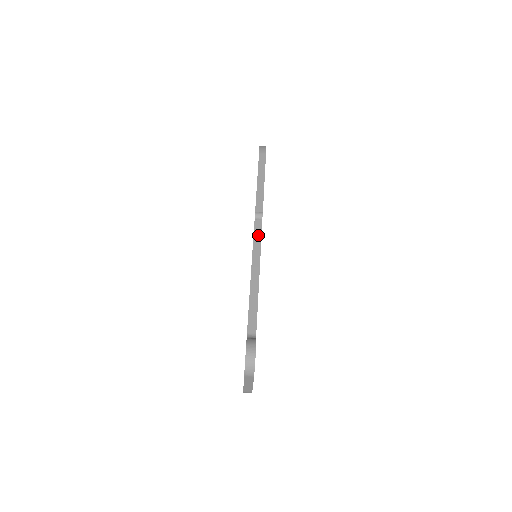
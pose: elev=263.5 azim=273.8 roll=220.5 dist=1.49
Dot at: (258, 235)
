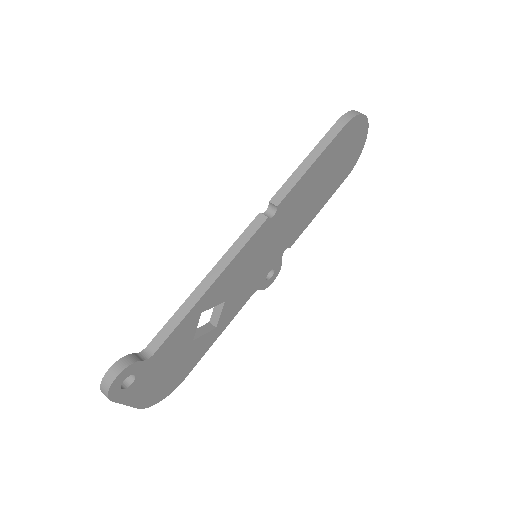
Dot at: (248, 234)
